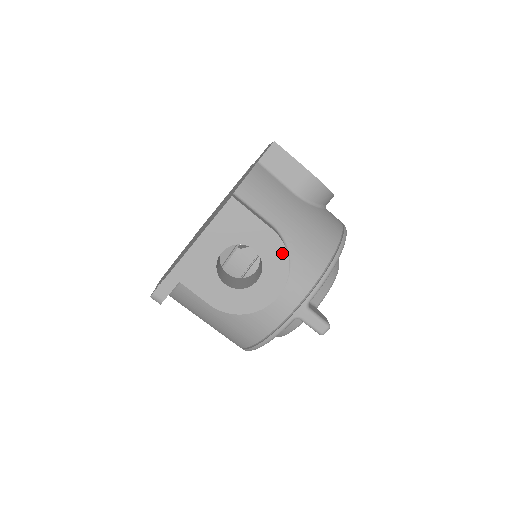
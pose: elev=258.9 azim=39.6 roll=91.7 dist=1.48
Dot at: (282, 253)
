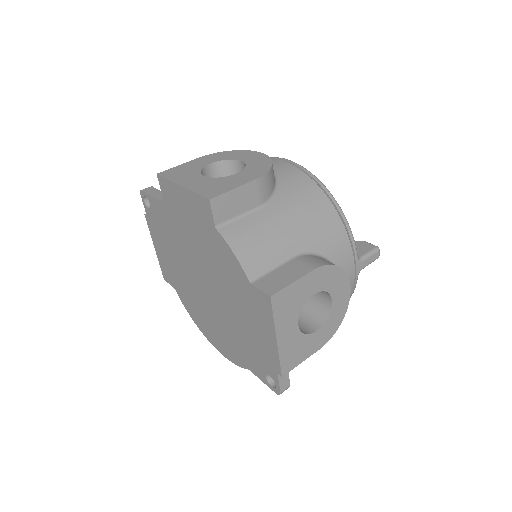
Dot at: (331, 270)
